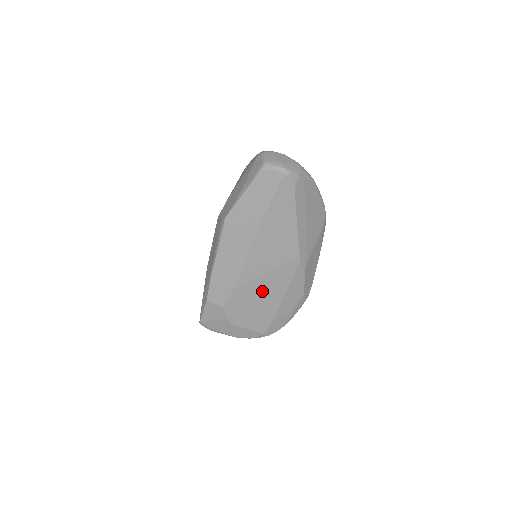
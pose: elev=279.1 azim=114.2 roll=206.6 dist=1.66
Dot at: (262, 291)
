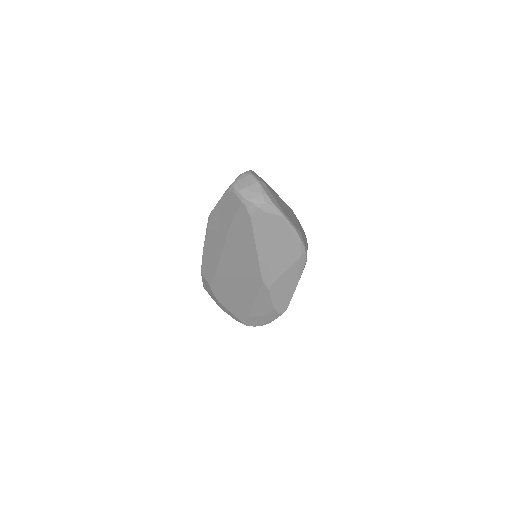
Dot at: (236, 288)
